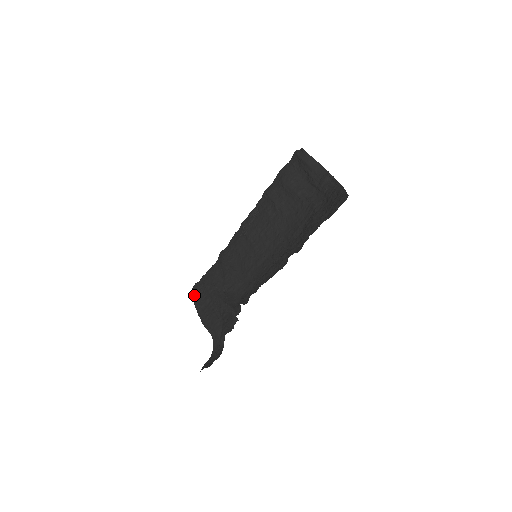
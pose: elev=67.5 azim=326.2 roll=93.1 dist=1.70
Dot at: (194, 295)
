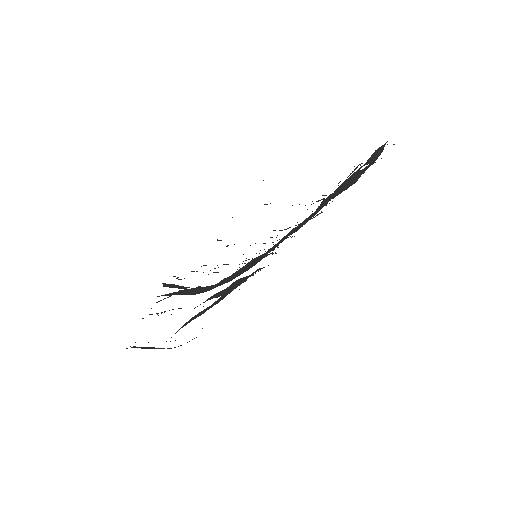
Dot at: occluded
